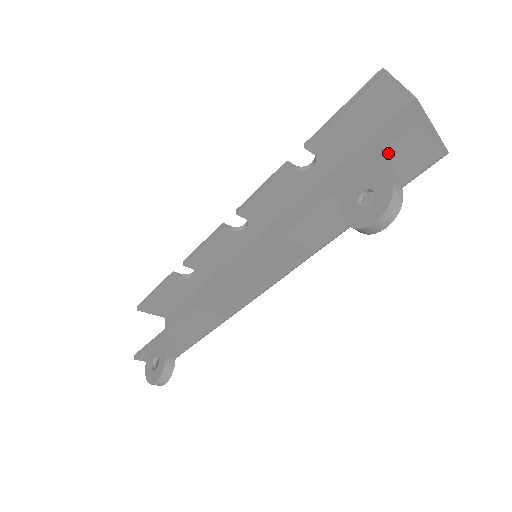
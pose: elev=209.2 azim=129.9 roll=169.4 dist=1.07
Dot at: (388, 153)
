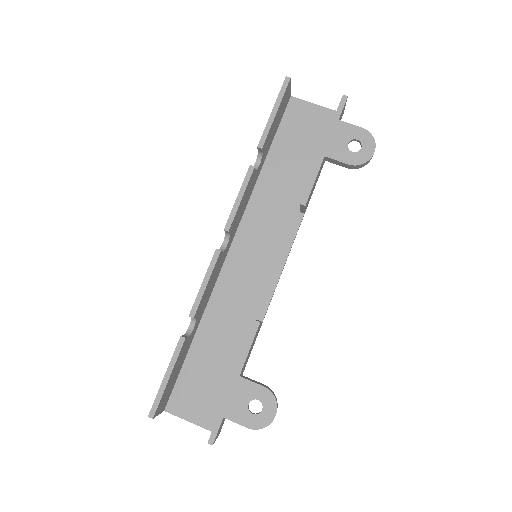
Dot at: (339, 119)
